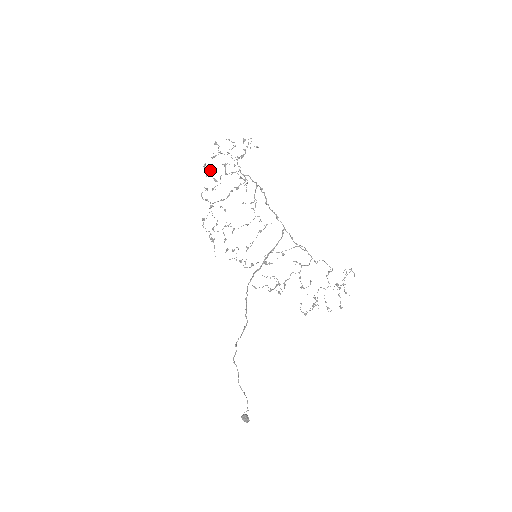
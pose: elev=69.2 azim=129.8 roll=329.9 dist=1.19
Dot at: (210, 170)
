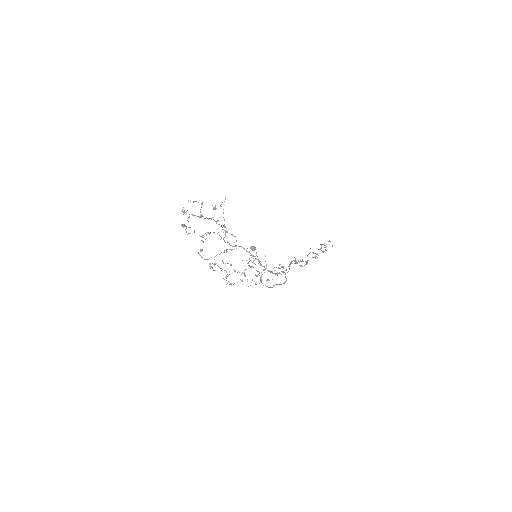
Dot at: occluded
